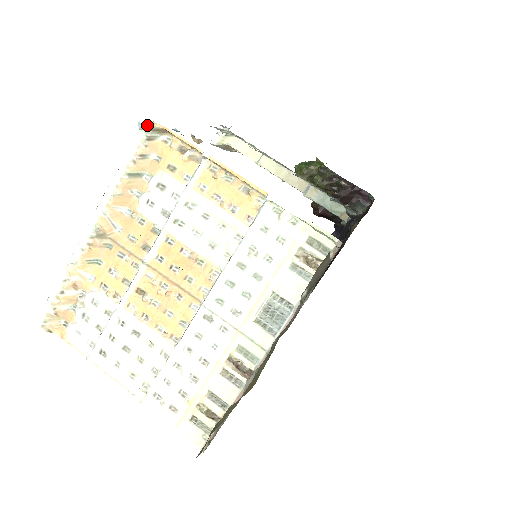
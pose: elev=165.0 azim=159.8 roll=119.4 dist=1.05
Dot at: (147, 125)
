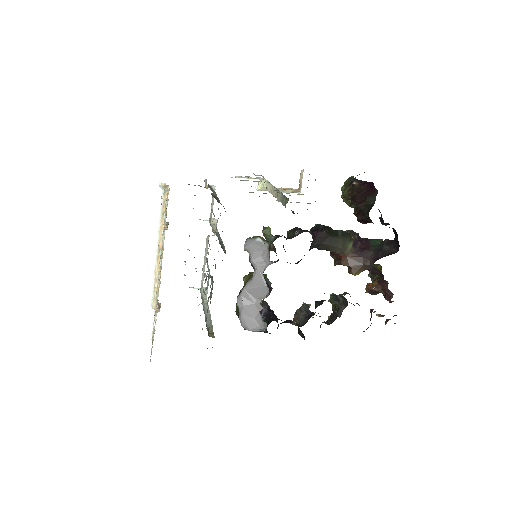
Dot at: (161, 186)
